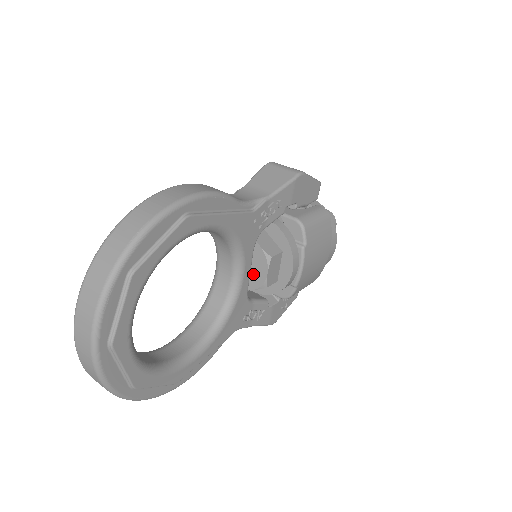
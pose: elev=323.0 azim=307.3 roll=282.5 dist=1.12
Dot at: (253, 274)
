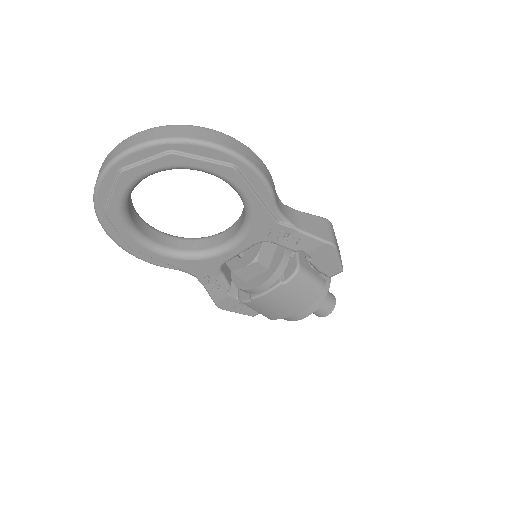
Dot at: (239, 259)
